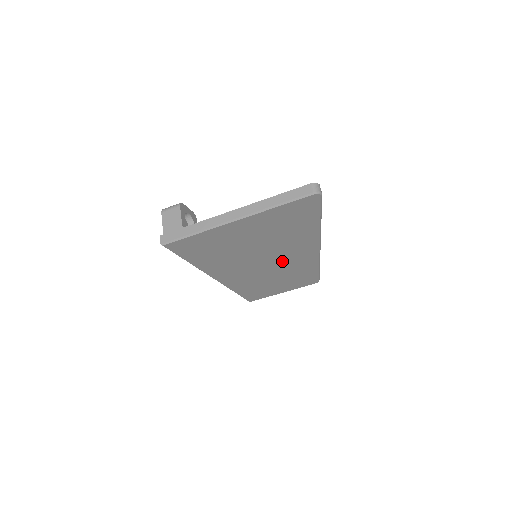
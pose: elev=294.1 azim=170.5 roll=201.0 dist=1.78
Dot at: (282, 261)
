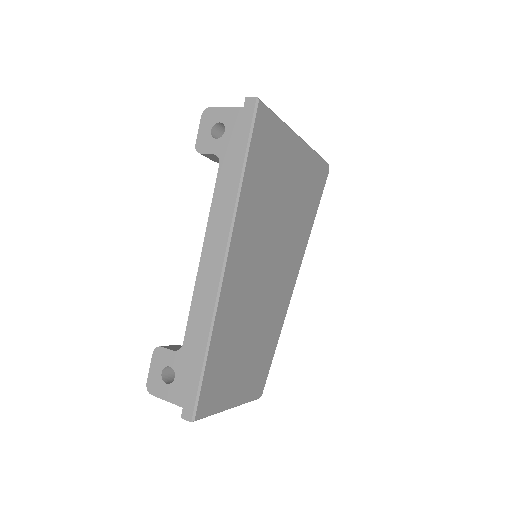
Dot at: (275, 278)
